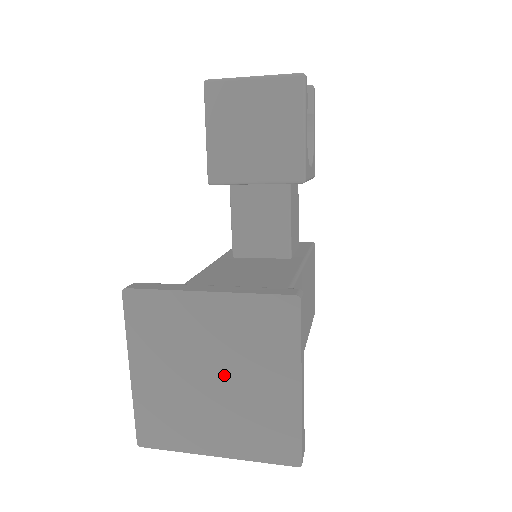
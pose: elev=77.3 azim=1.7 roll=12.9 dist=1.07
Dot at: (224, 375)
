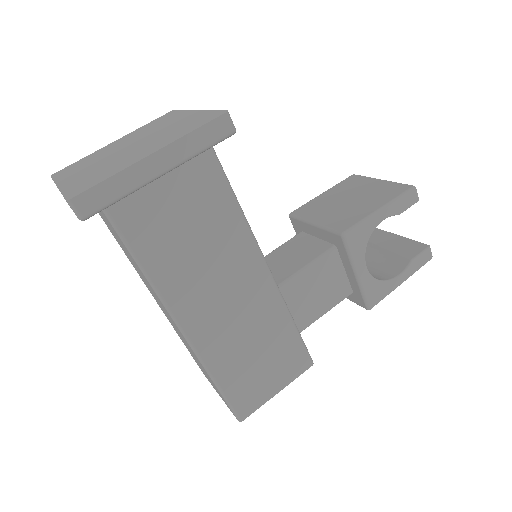
Dot at: (137, 145)
